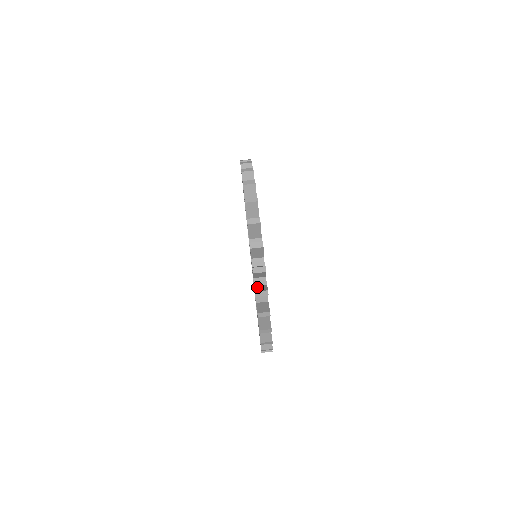
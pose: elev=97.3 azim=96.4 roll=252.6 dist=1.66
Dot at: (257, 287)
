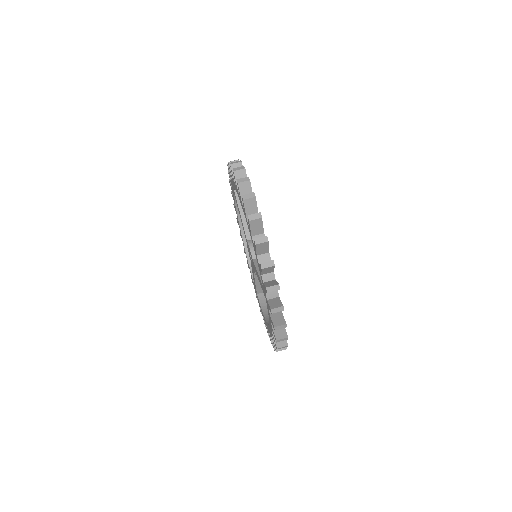
Dot at: (274, 317)
